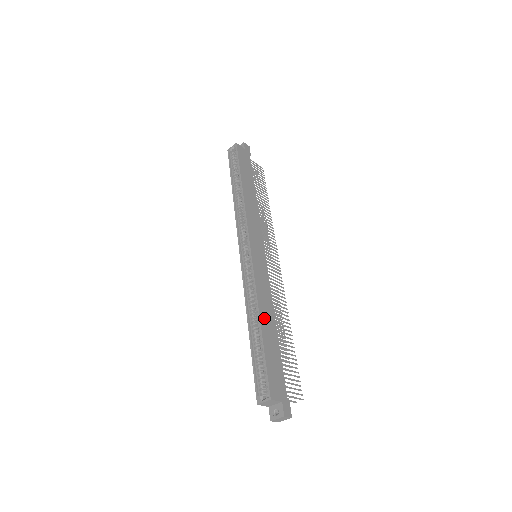
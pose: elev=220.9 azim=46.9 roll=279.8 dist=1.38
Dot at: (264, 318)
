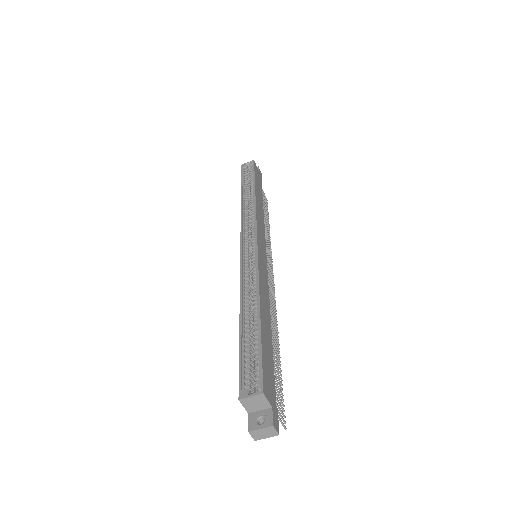
Dot at: (263, 308)
